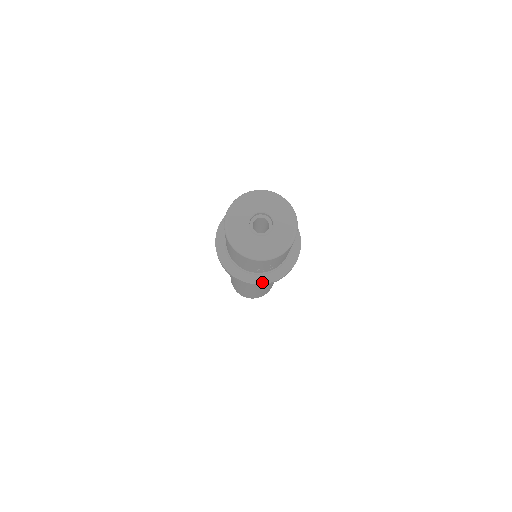
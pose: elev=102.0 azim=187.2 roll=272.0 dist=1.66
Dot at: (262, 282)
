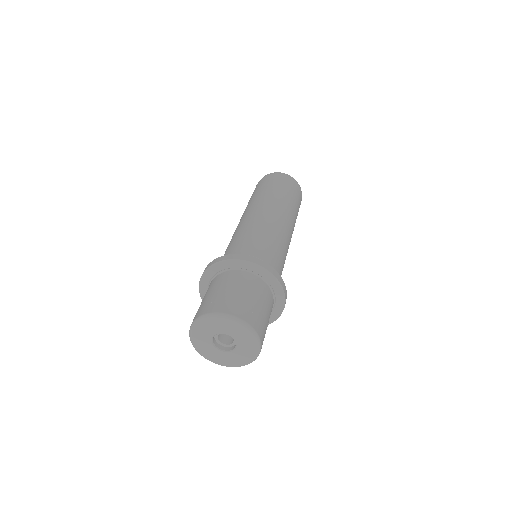
Dot at: (279, 314)
